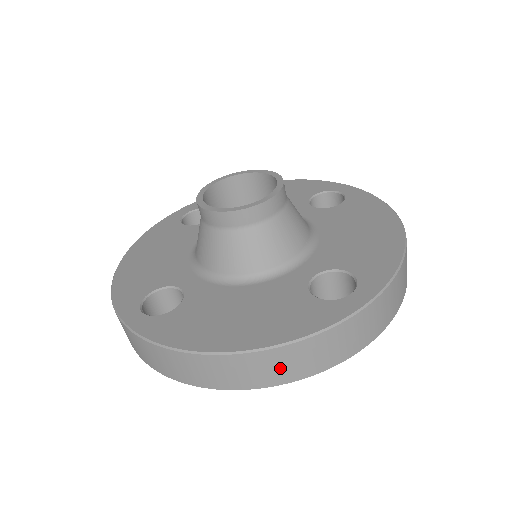
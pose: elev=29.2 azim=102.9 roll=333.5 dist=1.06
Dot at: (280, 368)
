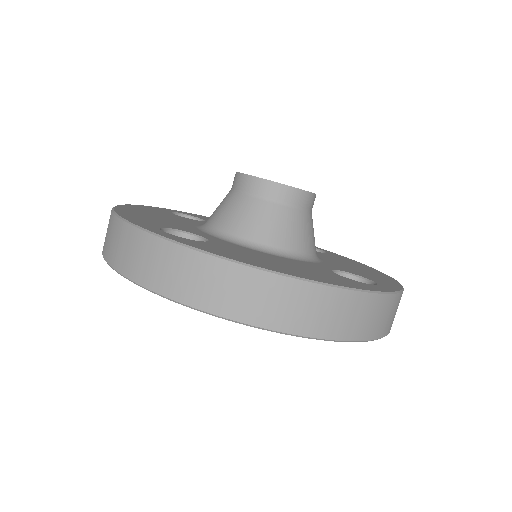
Dot at: (320, 314)
